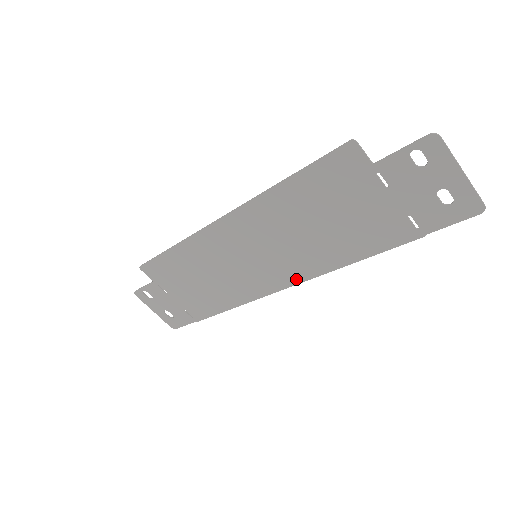
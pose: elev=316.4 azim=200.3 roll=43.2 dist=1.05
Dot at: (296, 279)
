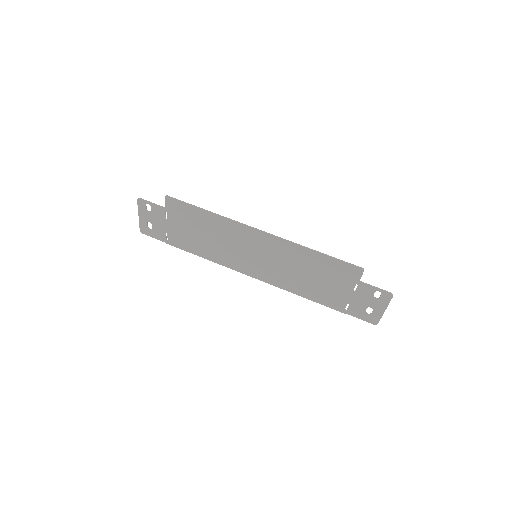
Dot at: (264, 279)
